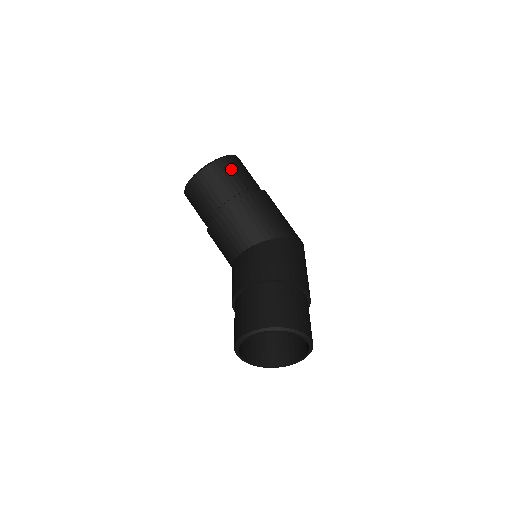
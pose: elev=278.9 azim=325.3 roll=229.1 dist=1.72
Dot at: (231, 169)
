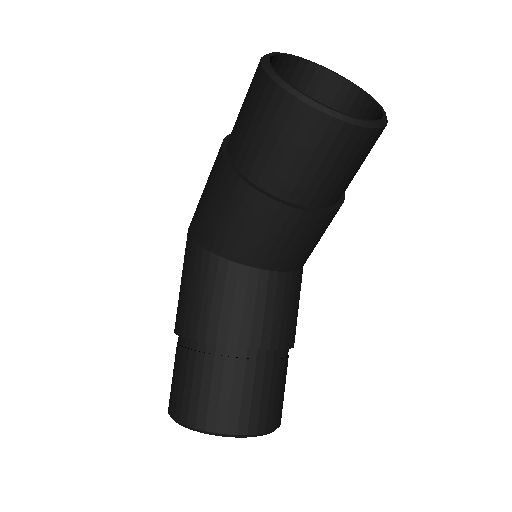
Dot at: occluded
